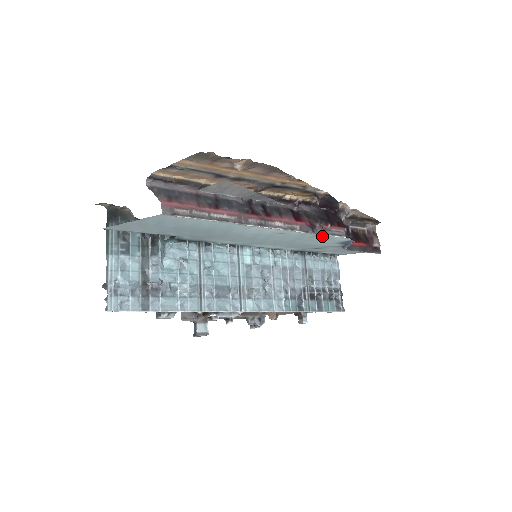
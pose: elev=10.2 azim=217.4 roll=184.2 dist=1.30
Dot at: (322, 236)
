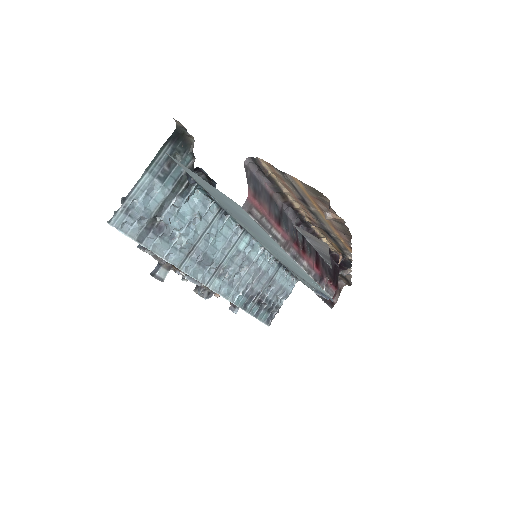
Dot at: (319, 286)
